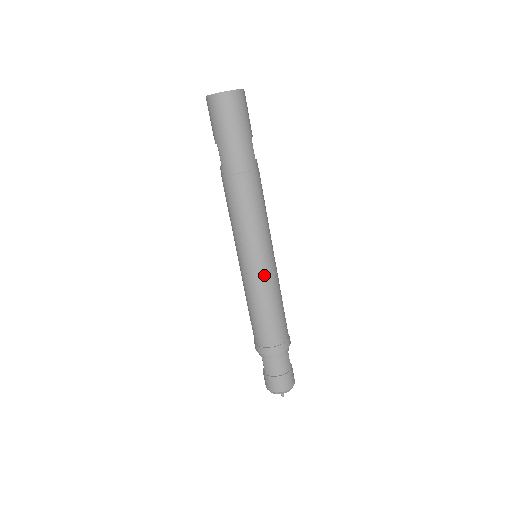
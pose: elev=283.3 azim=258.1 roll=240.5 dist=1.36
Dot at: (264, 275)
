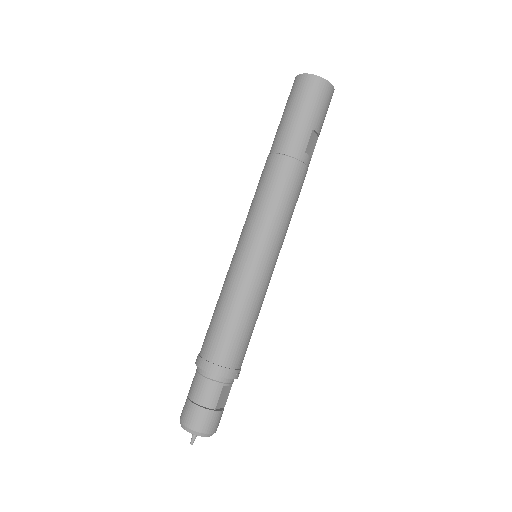
Dot at: (244, 271)
